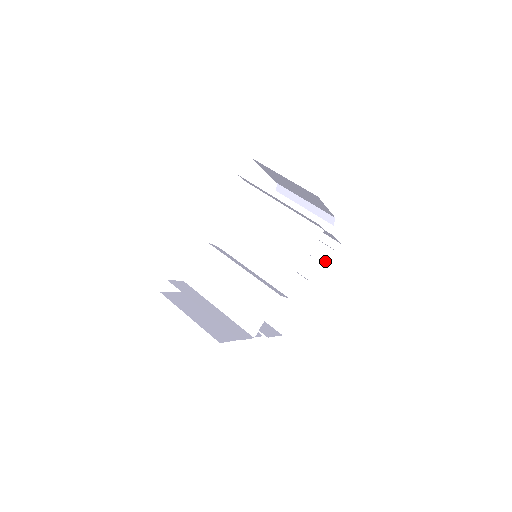
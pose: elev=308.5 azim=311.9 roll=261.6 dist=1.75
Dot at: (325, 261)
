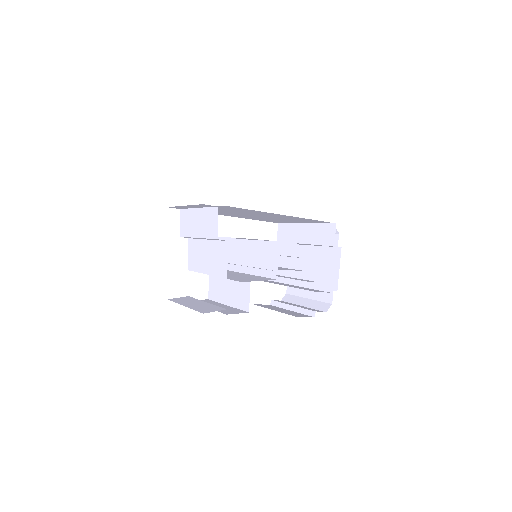
Dot at: (314, 291)
